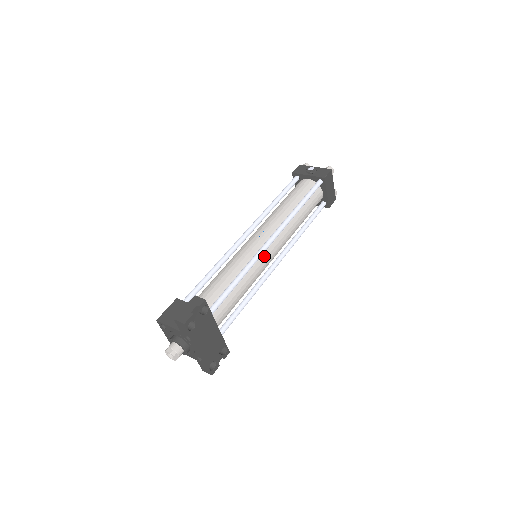
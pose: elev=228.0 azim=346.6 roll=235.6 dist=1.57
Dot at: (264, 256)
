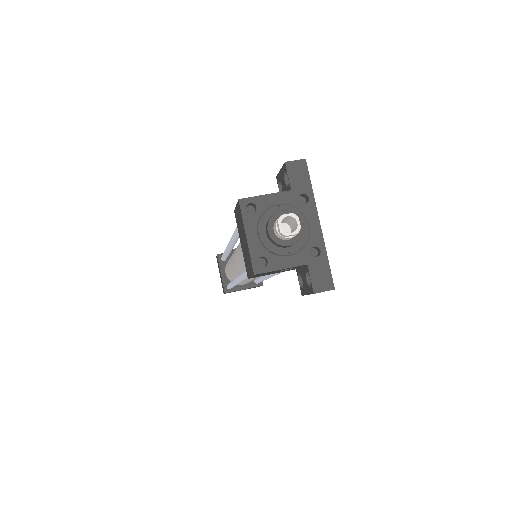
Dot at: occluded
